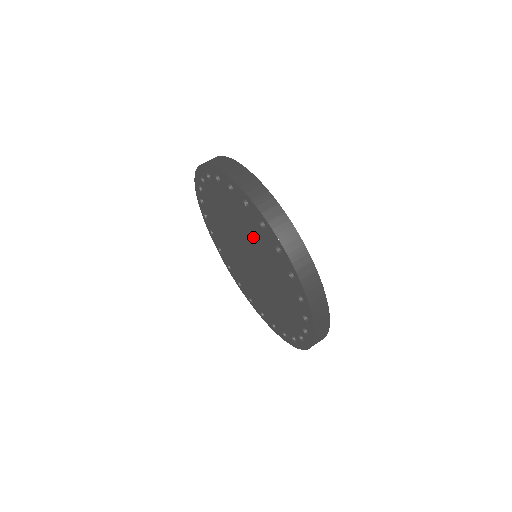
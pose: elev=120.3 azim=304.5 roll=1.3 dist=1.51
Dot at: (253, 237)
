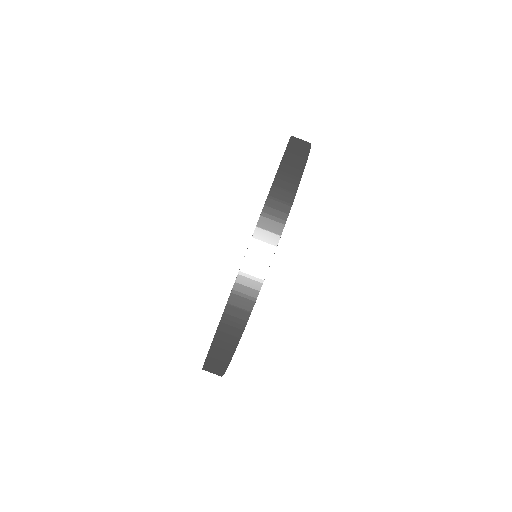
Dot at: occluded
